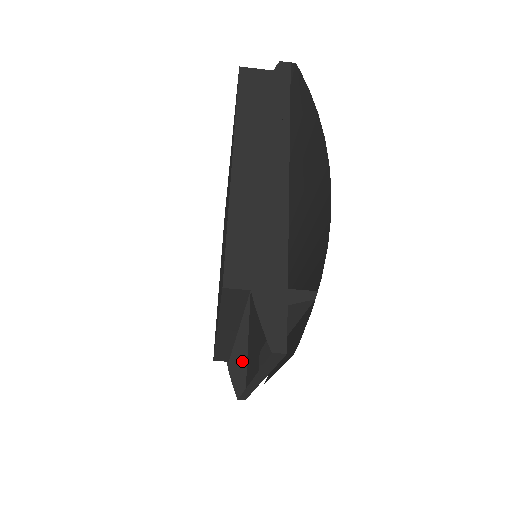
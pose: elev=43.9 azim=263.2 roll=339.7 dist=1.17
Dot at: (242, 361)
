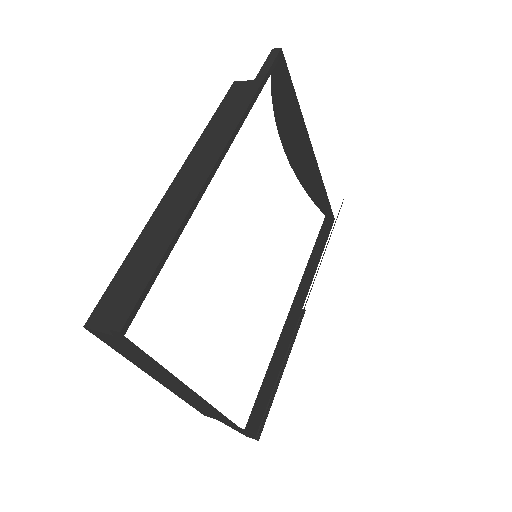
Dot at: (322, 195)
